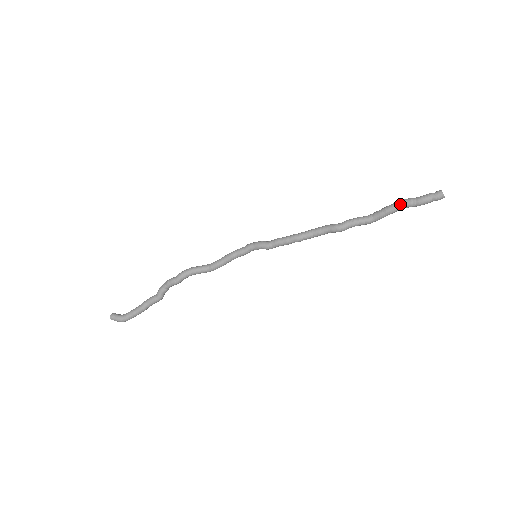
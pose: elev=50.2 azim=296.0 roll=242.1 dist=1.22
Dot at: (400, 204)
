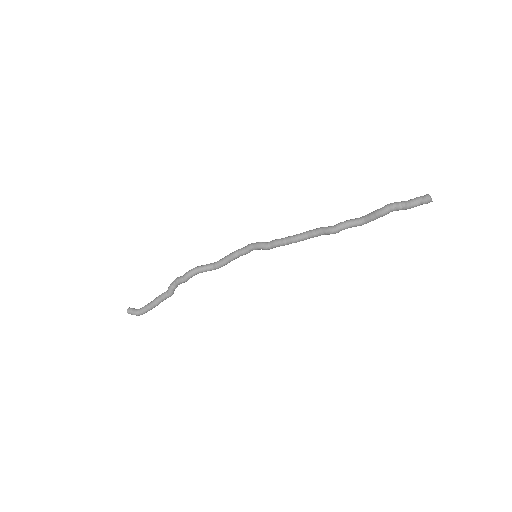
Dot at: (389, 208)
